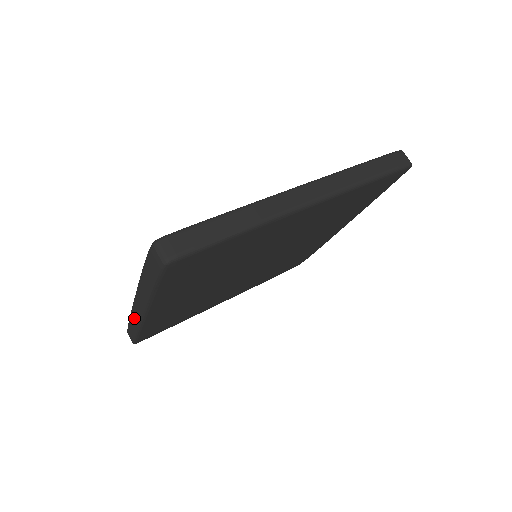
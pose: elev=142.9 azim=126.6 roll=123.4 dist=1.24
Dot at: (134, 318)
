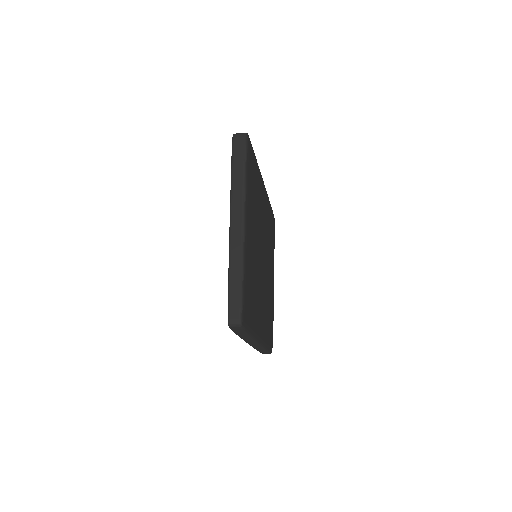
Dot at: (236, 246)
